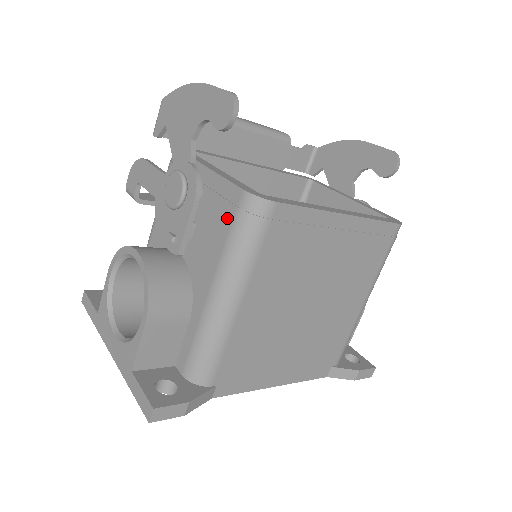
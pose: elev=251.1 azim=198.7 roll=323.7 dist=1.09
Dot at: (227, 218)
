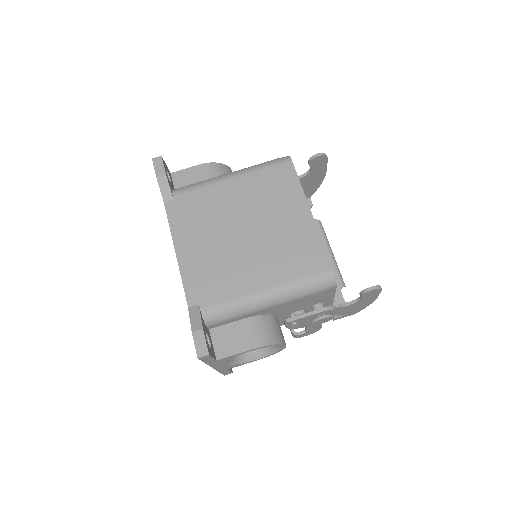
Dot at: occluded
